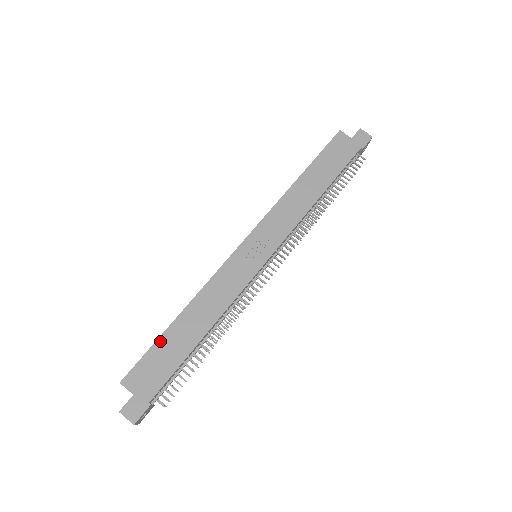
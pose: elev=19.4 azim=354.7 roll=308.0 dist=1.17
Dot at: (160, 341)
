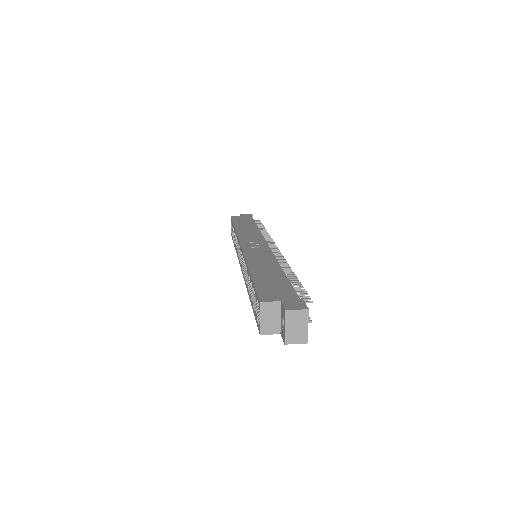
Dot at: (256, 281)
